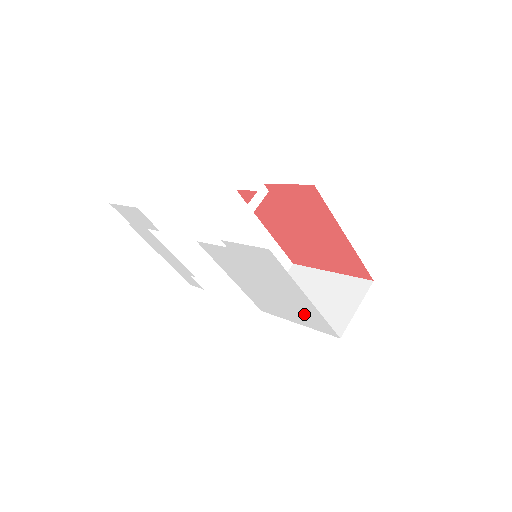
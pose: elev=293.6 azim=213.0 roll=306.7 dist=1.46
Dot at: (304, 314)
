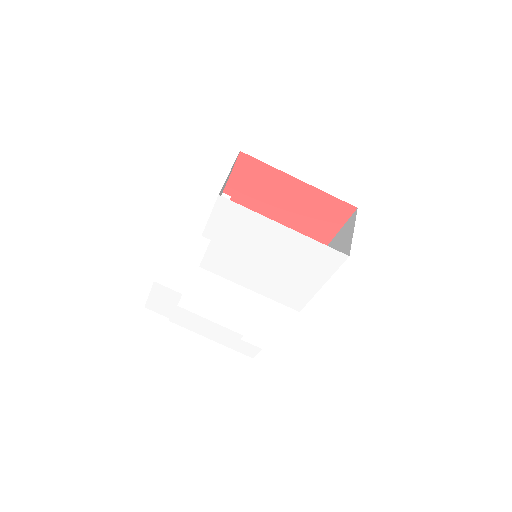
Dot at: (308, 259)
